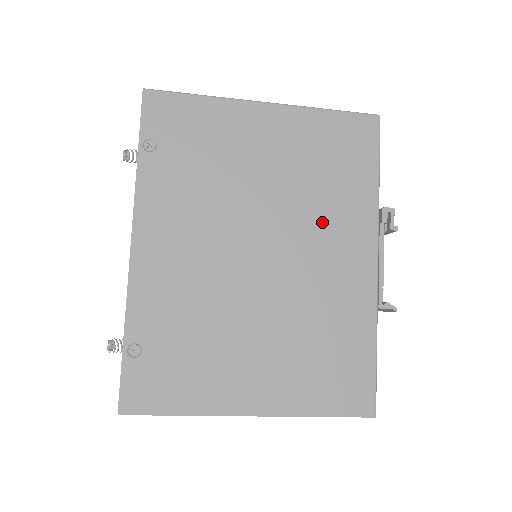
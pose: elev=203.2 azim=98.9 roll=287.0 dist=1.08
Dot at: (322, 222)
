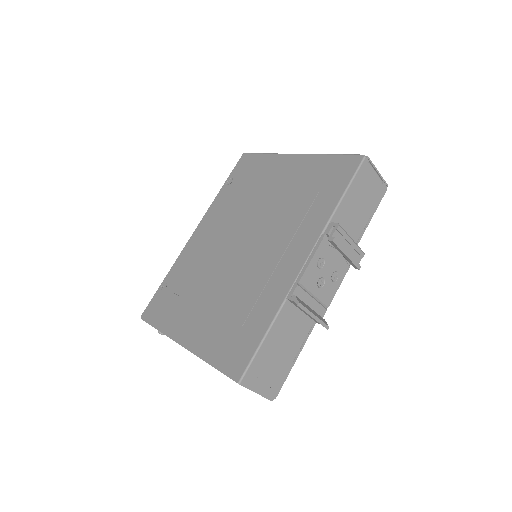
Dot at: (285, 229)
